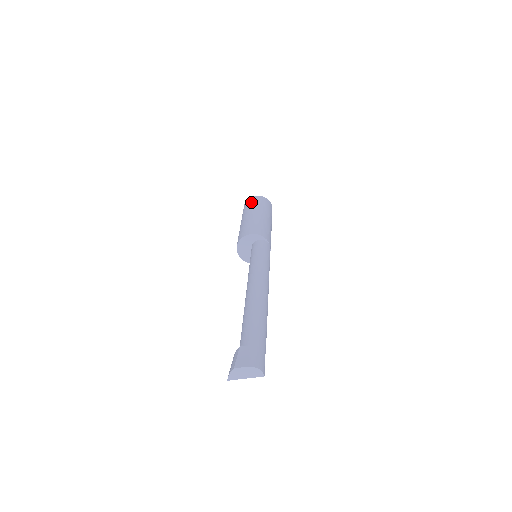
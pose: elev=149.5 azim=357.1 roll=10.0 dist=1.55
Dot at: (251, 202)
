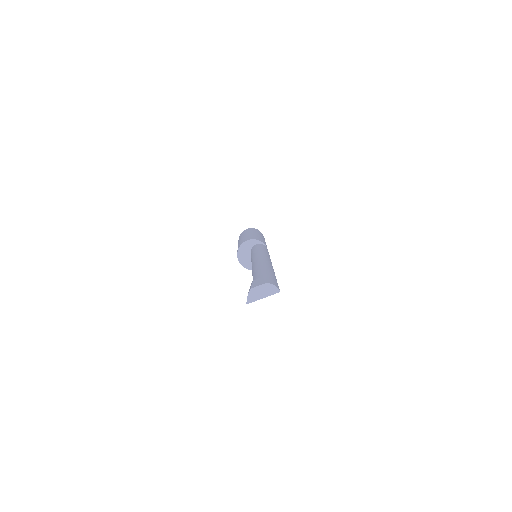
Dot at: occluded
